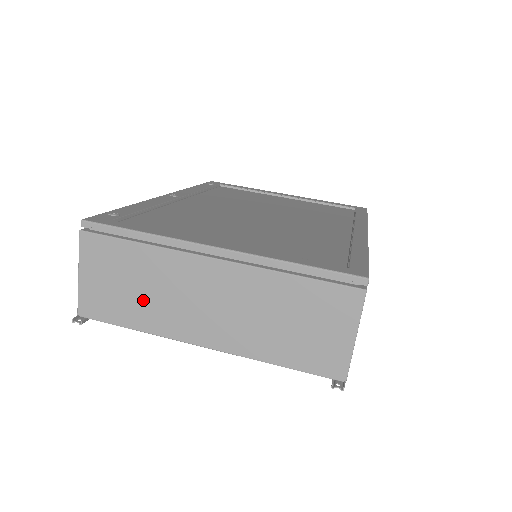
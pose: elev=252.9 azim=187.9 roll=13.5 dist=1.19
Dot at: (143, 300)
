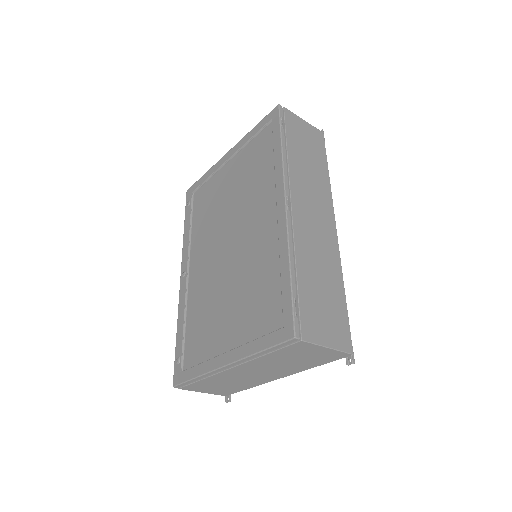
Dot at: (235, 385)
